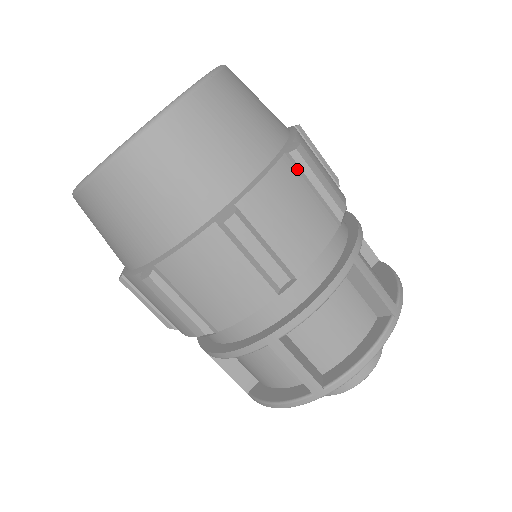
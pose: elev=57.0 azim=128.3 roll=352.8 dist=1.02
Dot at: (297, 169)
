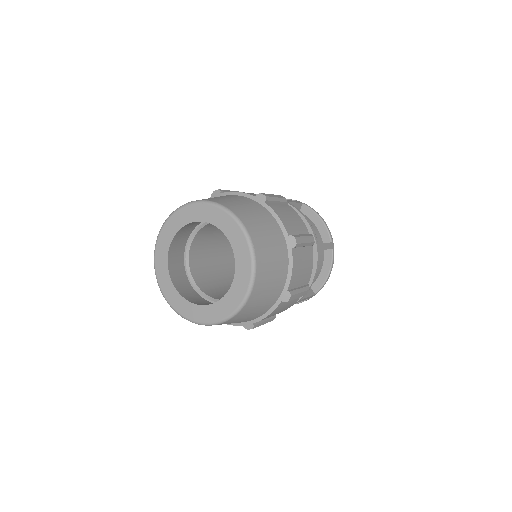
Dot at: (296, 247)
